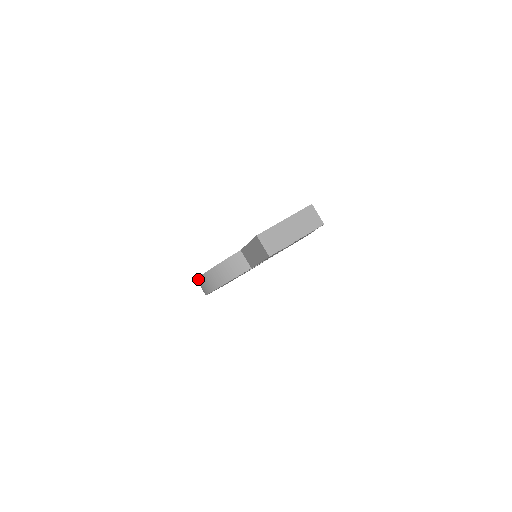
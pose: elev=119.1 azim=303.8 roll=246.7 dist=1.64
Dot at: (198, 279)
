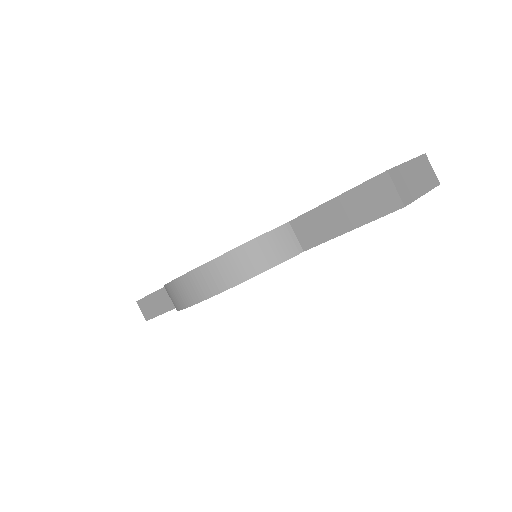
Dot at: (188, 274)
